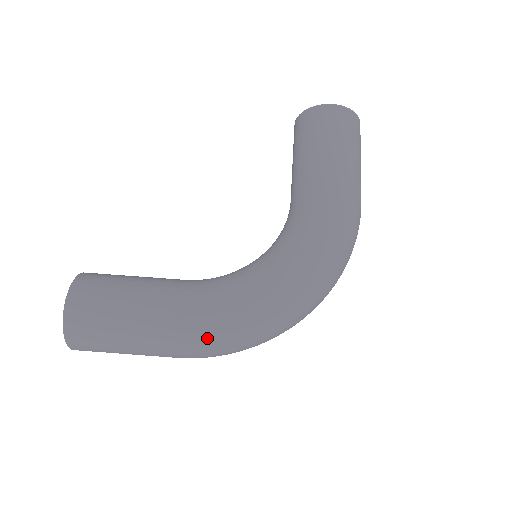
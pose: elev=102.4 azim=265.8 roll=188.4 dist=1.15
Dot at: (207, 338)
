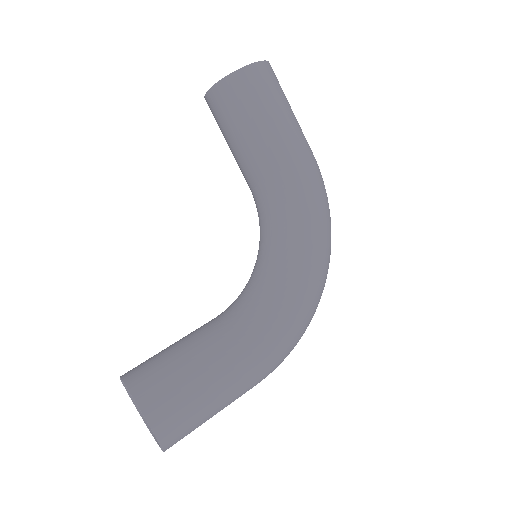
Dot at: (281, 358)
